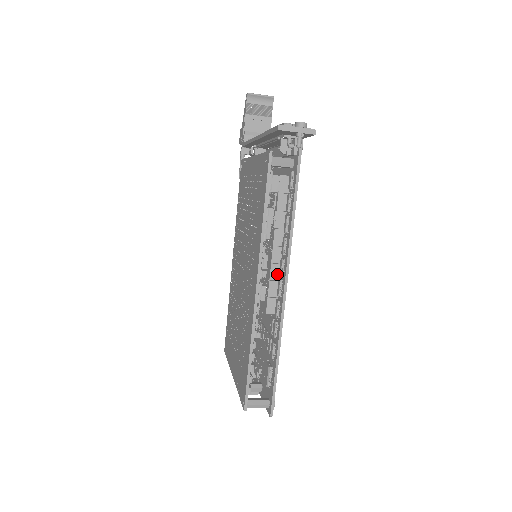
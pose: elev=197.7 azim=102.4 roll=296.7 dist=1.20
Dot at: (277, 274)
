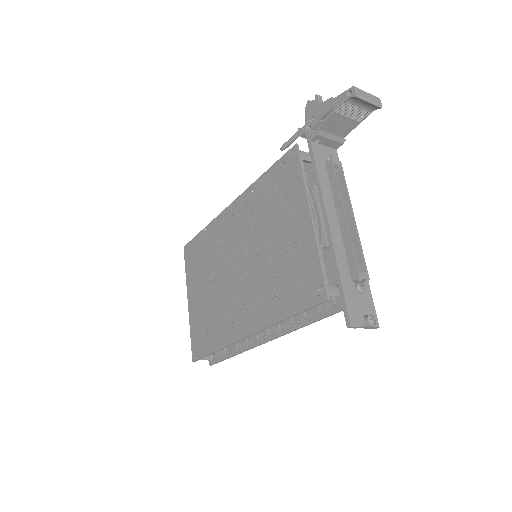
Dot at: occluded
